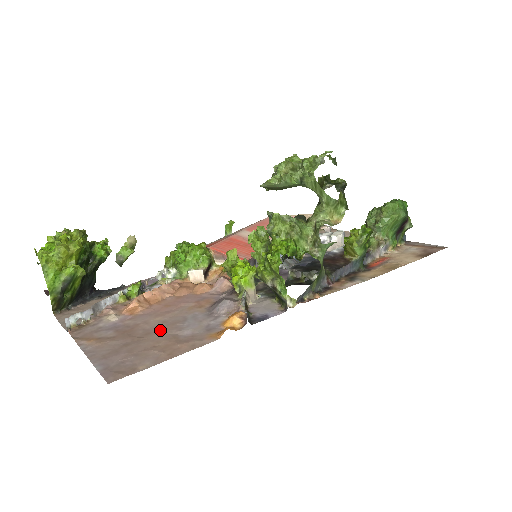
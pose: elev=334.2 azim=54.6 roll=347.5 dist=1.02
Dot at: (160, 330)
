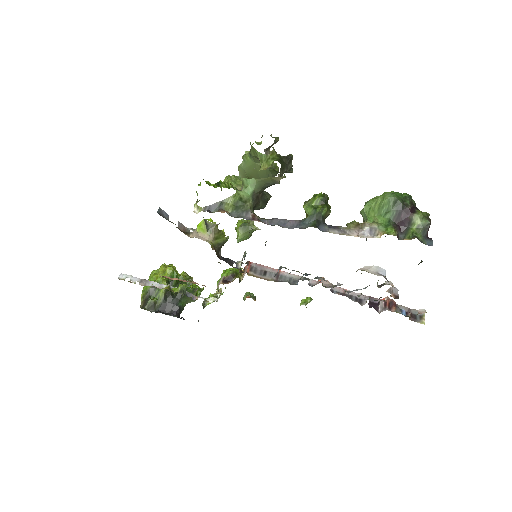
Dot at: occluded
